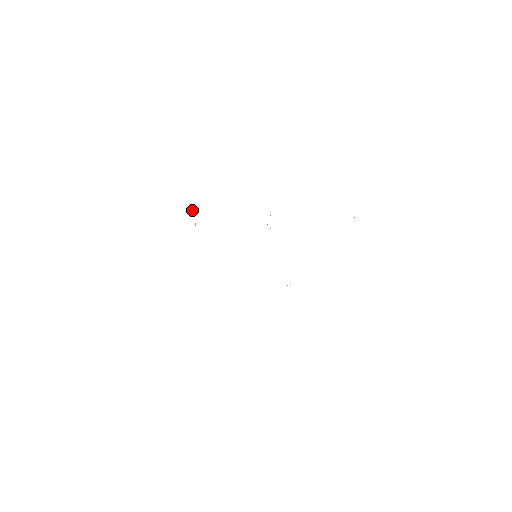
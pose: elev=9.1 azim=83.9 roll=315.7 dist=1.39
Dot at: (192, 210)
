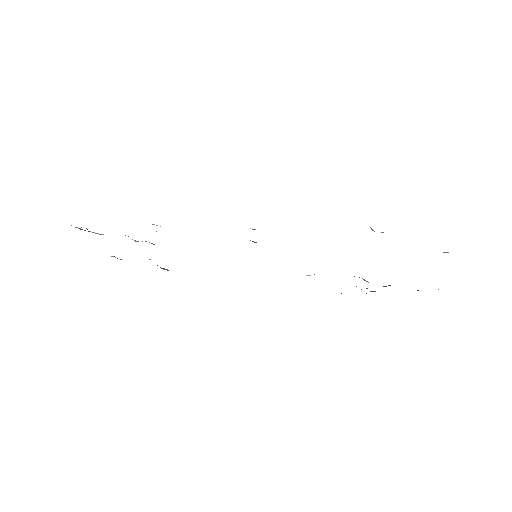
Dot at: (156, 225)
